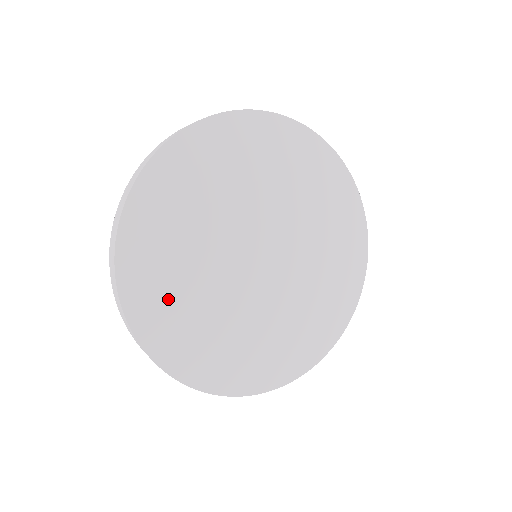
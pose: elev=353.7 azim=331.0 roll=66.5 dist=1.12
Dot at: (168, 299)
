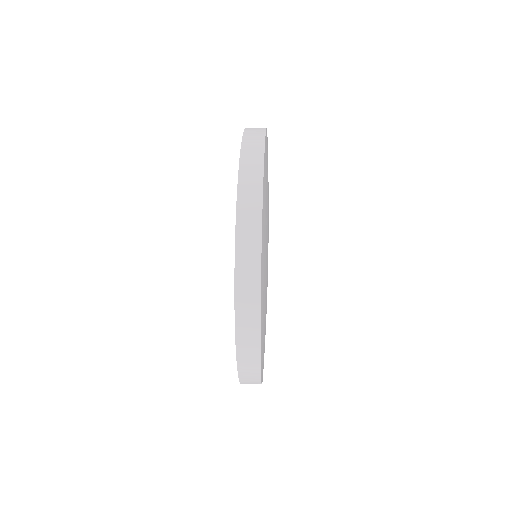
Dot at: occluded
